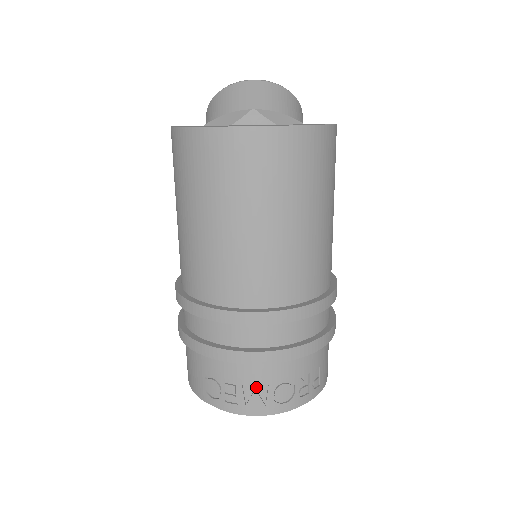
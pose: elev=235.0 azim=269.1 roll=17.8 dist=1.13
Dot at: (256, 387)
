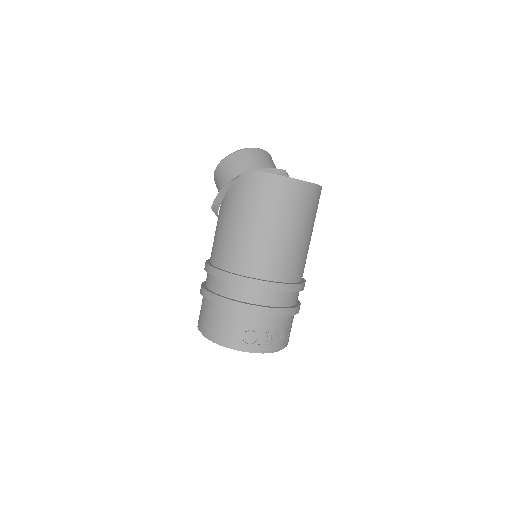
Dot at: (277, 333)
